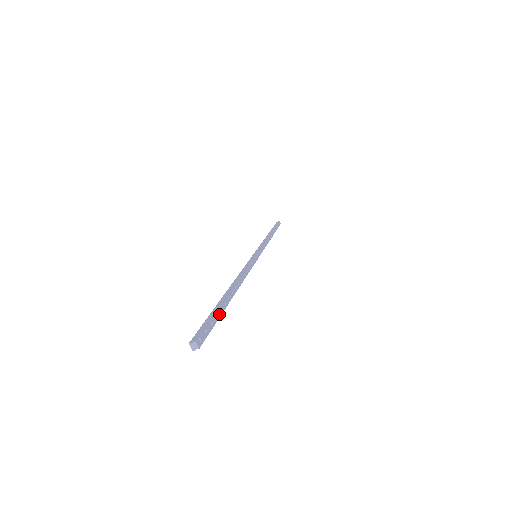
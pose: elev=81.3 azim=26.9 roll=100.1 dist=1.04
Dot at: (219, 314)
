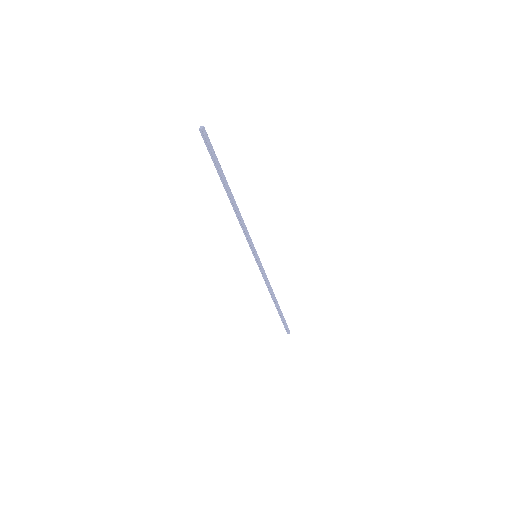
Dot at: (218, 164)
